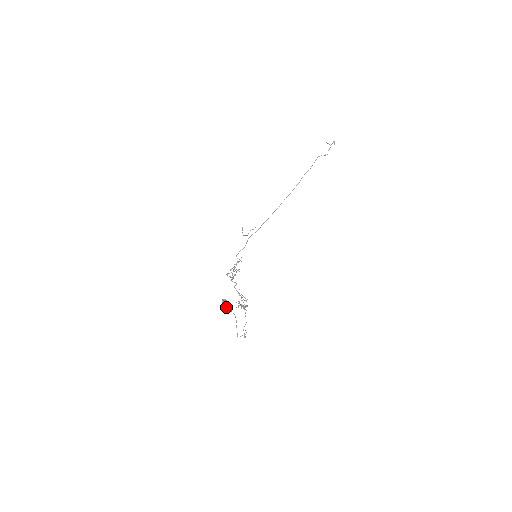
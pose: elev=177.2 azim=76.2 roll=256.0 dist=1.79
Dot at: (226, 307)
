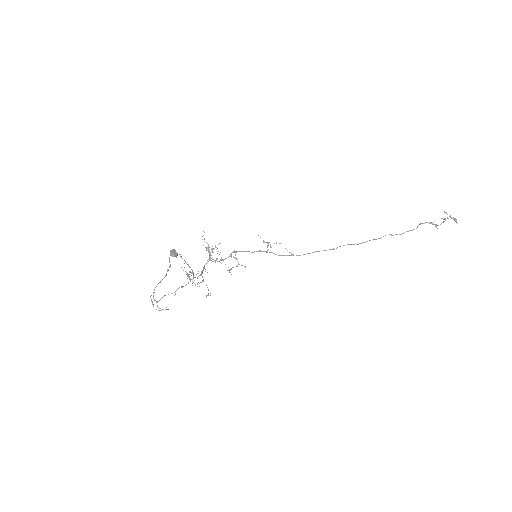
Dot at: occluded
